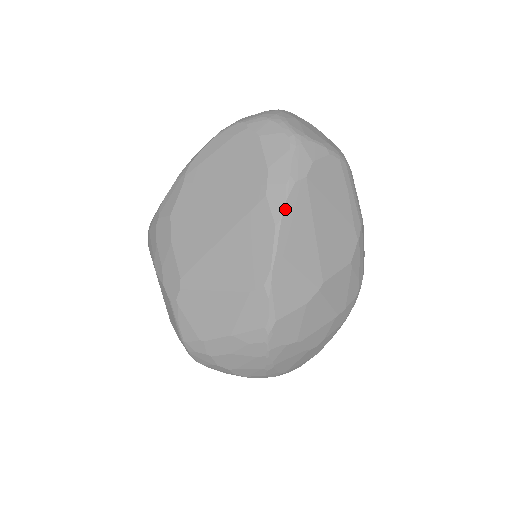
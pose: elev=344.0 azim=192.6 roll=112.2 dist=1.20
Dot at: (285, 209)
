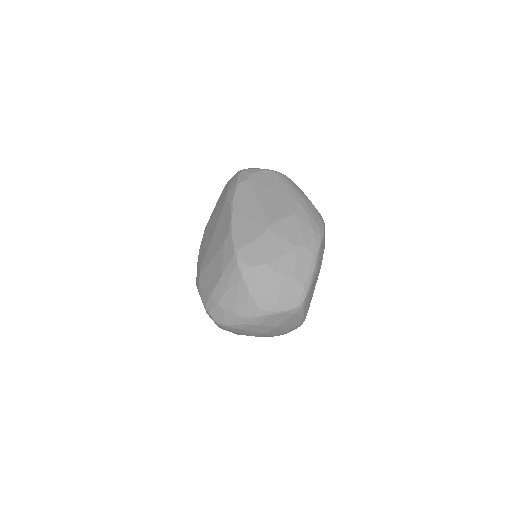
Dot at: (235, 195)
